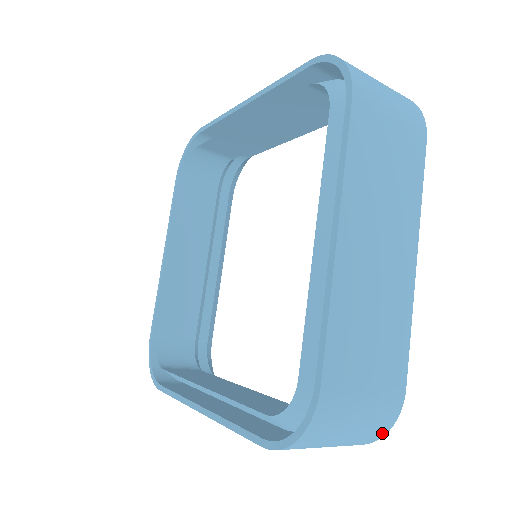
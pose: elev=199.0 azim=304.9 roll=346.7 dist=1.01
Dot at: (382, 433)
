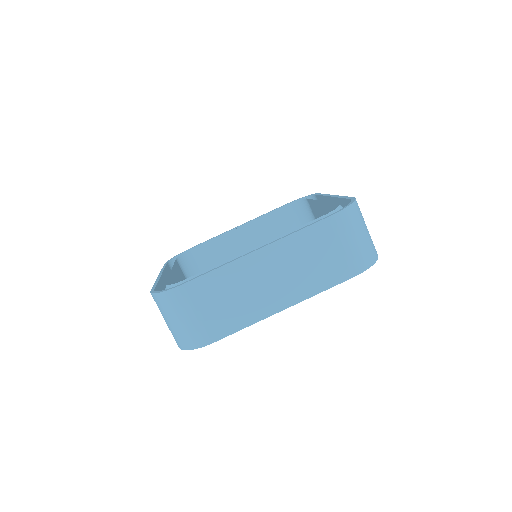
Dot at: (375, 258)
